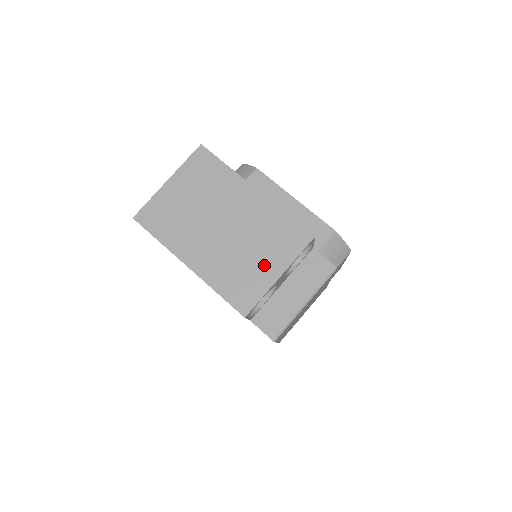
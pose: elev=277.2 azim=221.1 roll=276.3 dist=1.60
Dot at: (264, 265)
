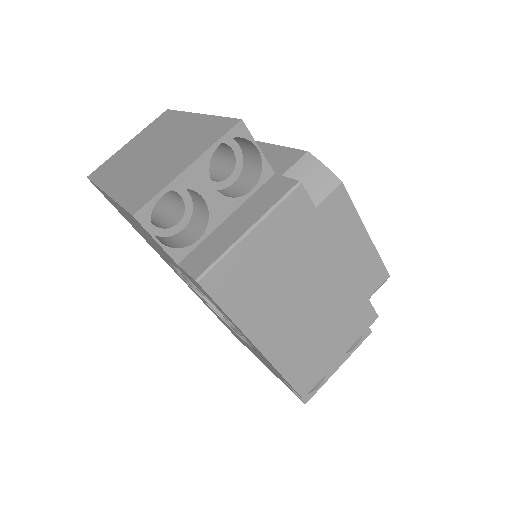
Dot at: (177, 163)
